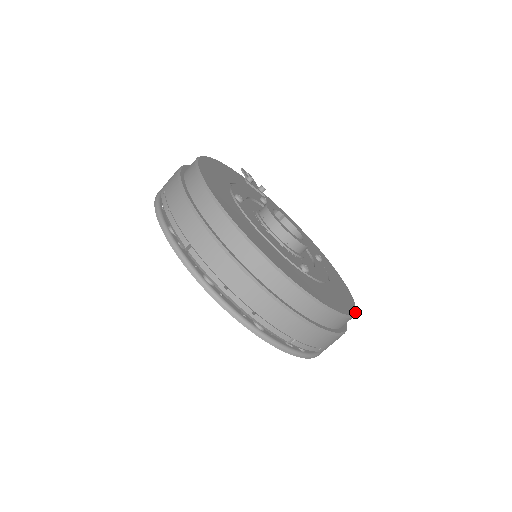
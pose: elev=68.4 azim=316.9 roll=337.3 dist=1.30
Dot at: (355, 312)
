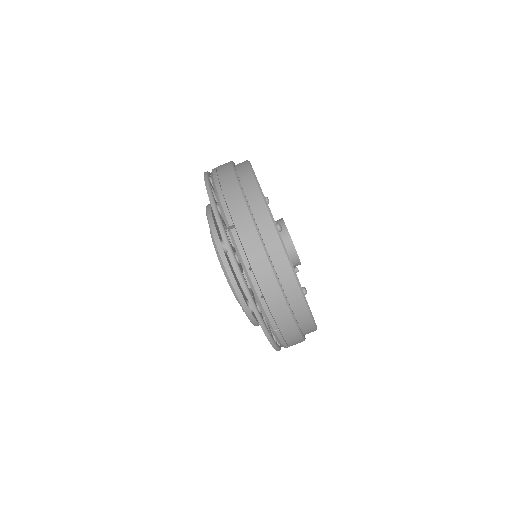
Dot at: occluded
